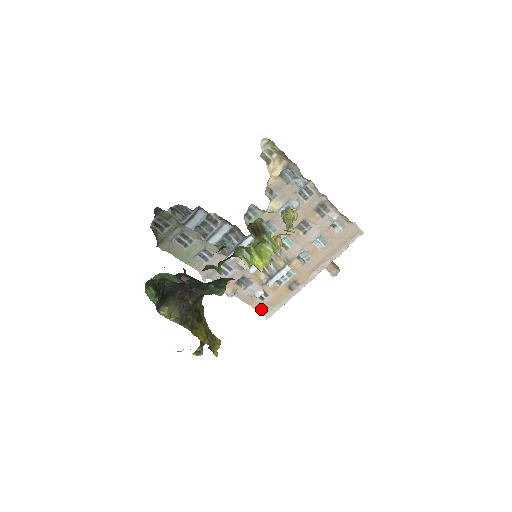
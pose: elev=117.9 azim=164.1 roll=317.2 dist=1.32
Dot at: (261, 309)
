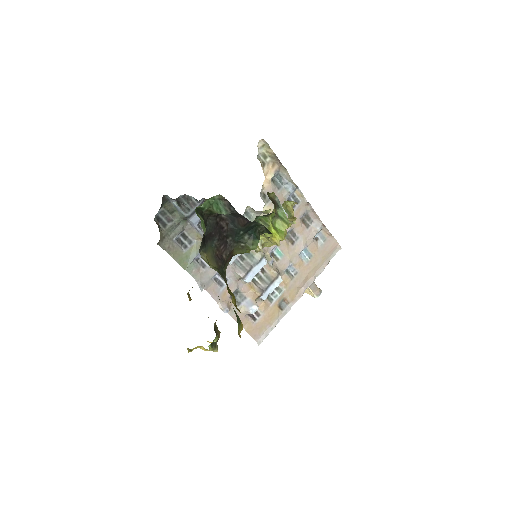
Dot at: (253, 332)
